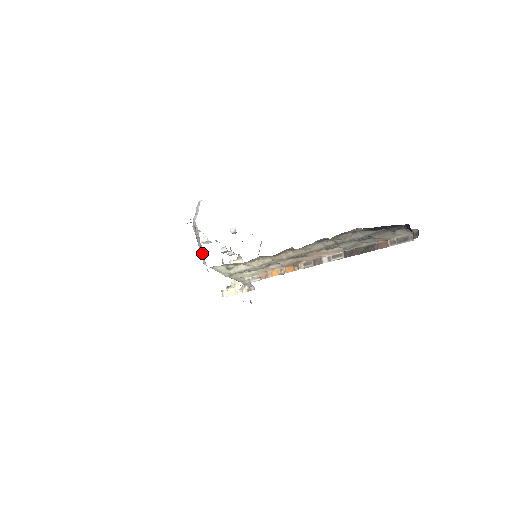
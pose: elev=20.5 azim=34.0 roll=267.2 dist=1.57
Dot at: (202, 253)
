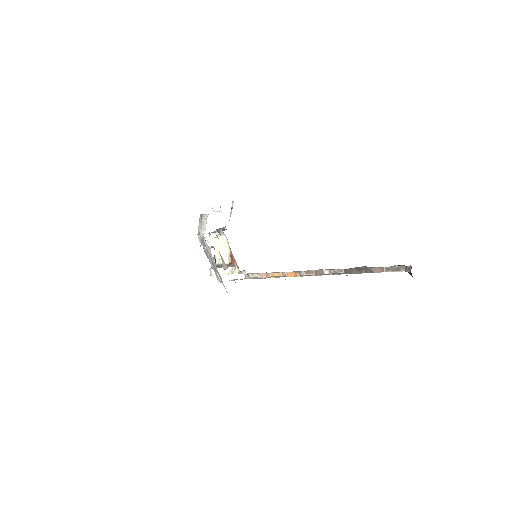
Dot at: (216, 271)
